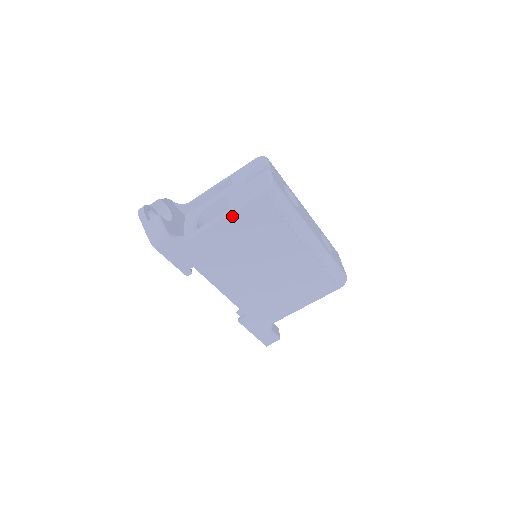
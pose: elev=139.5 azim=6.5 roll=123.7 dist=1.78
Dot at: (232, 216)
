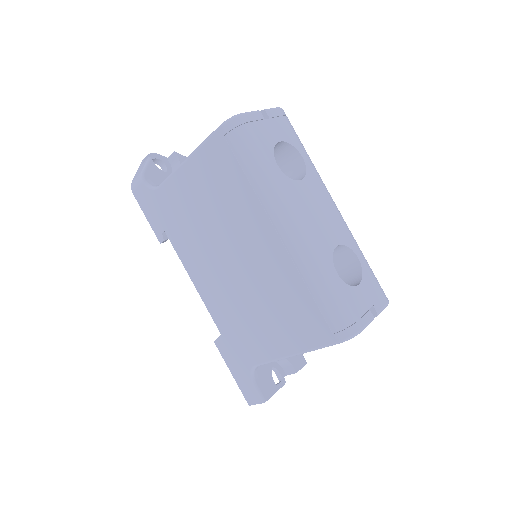
Dot at: (192, 160)
